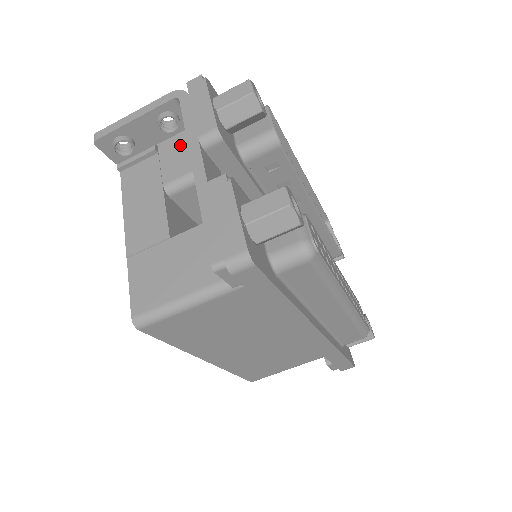
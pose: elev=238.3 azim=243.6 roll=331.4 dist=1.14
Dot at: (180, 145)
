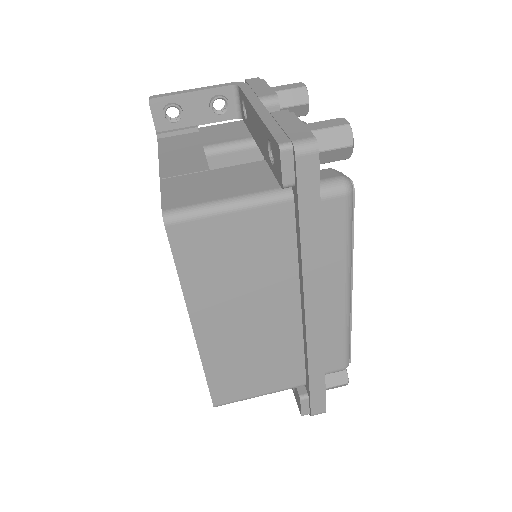
Dot at: (221, 129)
